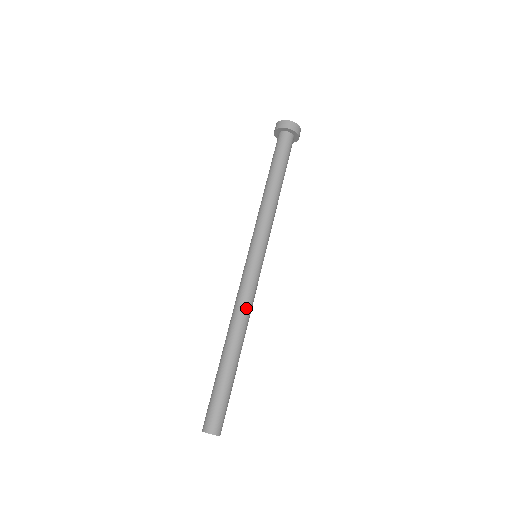
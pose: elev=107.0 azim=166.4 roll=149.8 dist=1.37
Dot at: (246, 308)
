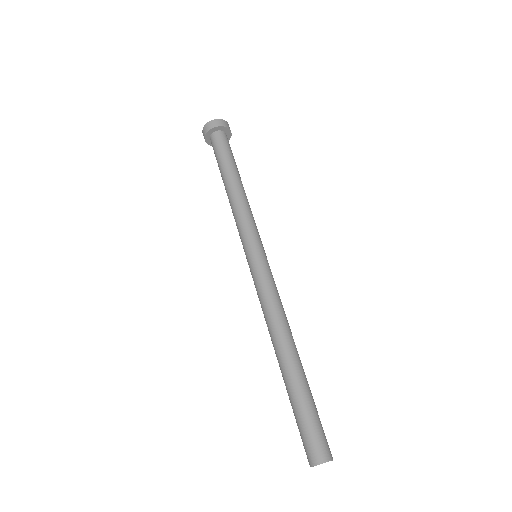
Dot at: occluded
